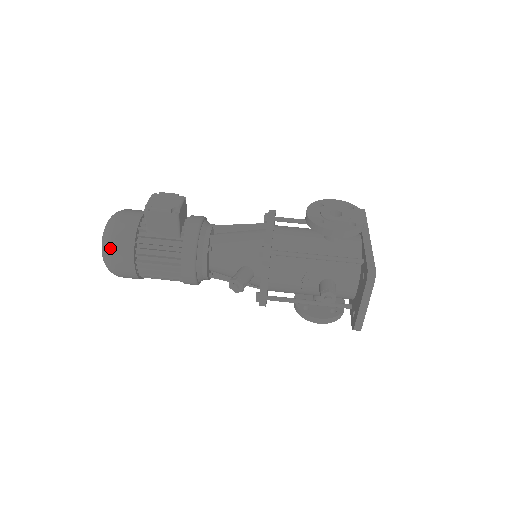
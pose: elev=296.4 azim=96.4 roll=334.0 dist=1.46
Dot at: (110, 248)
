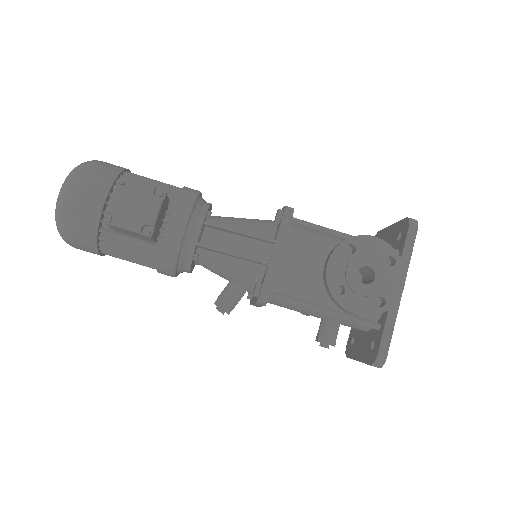
Dot at: (66, 238)
